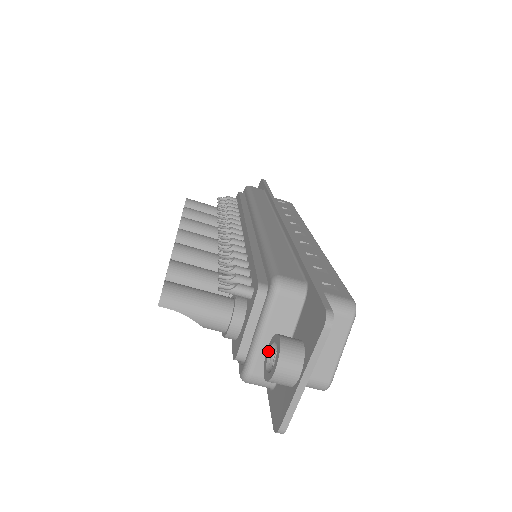
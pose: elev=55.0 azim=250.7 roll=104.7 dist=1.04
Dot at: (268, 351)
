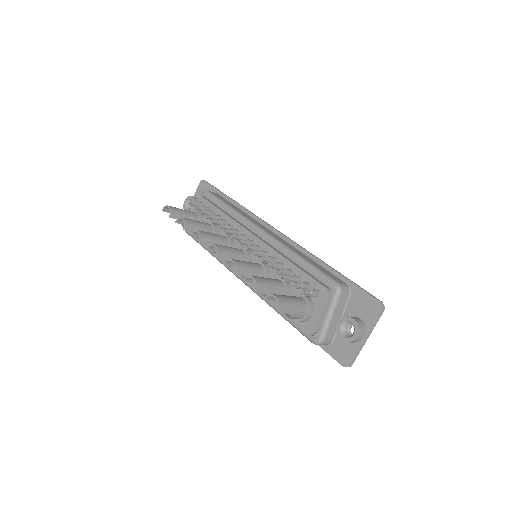
Dot at: (340, 326)
